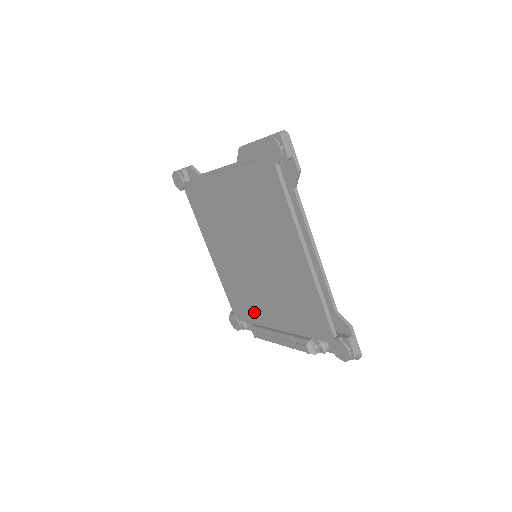
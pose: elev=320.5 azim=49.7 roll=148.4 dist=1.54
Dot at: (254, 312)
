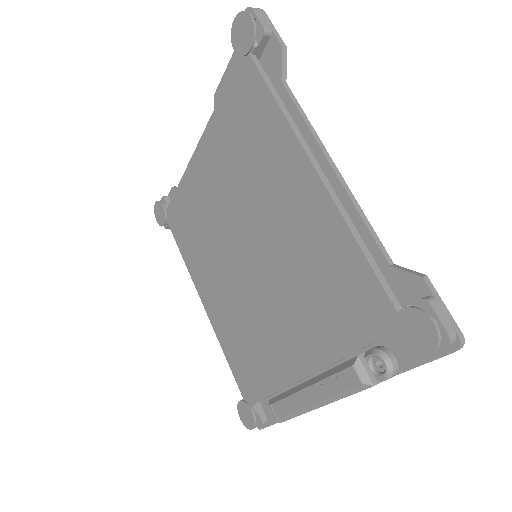
Dot at: (267, 368)
